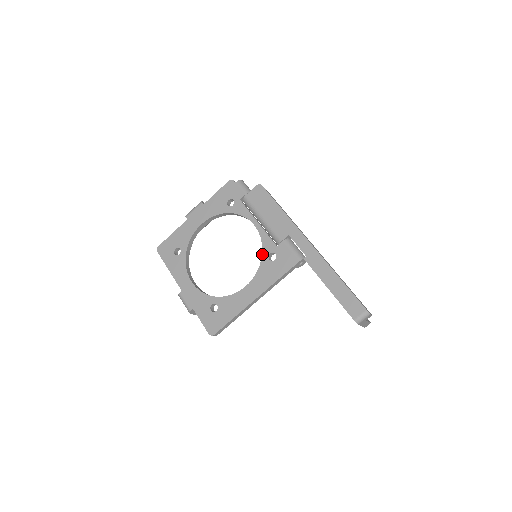
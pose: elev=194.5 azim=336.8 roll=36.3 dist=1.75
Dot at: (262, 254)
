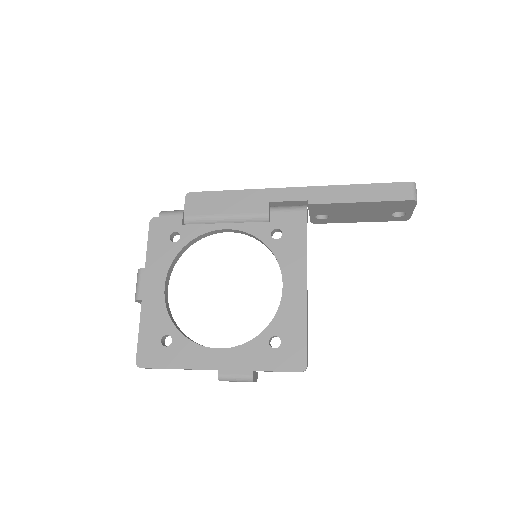
Dot at: (263, 243)
